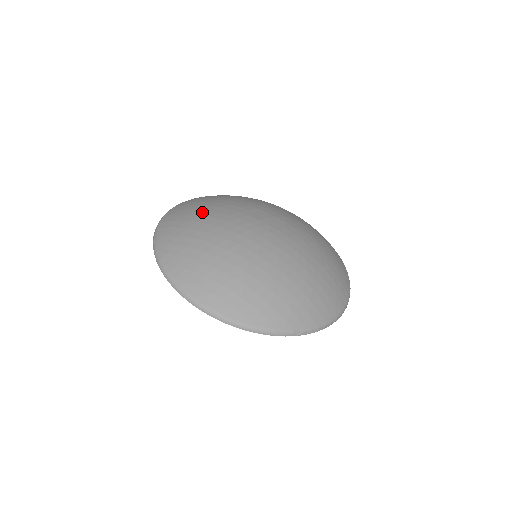
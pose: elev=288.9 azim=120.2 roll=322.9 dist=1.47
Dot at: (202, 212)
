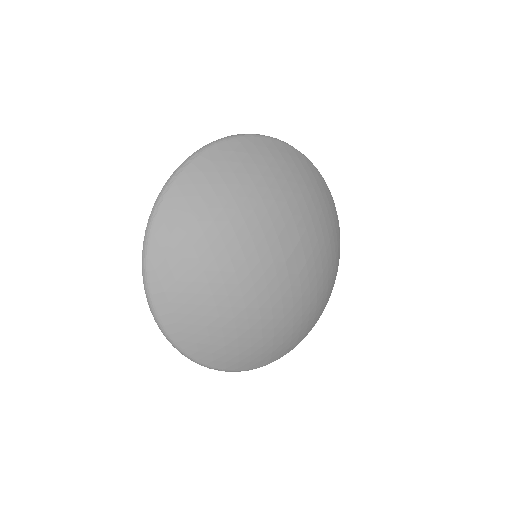
Dot at: (239, 193)
